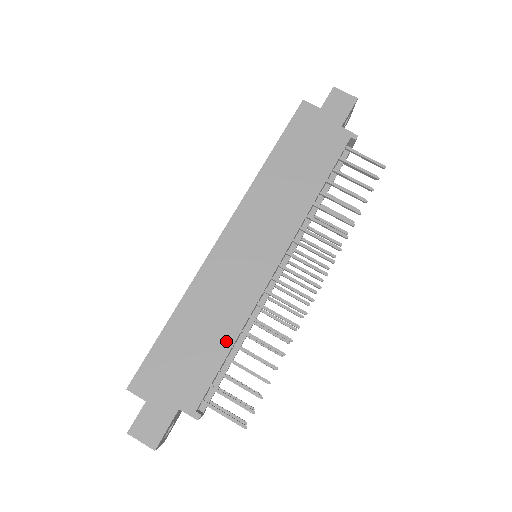
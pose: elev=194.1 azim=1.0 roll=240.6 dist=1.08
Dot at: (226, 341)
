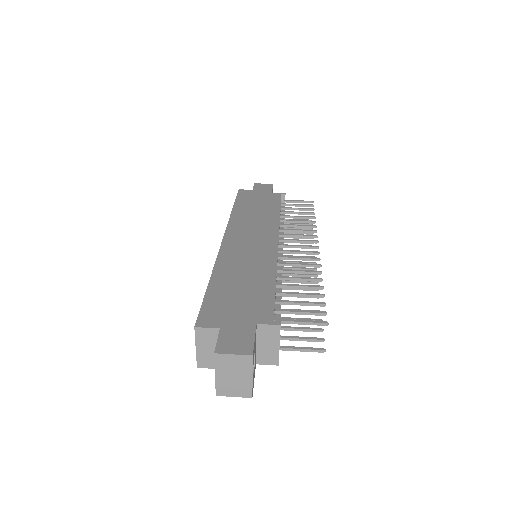
Dot at: (268, 280)
